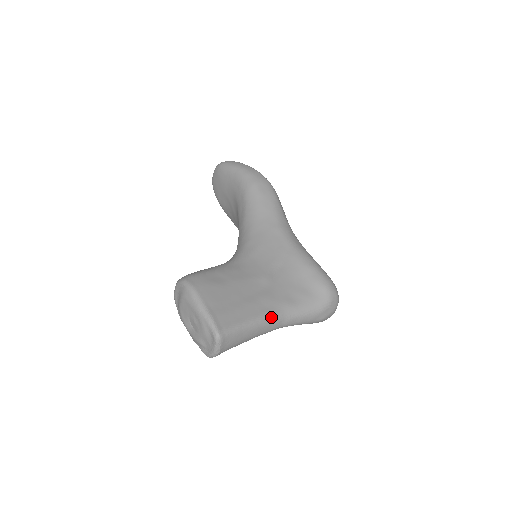
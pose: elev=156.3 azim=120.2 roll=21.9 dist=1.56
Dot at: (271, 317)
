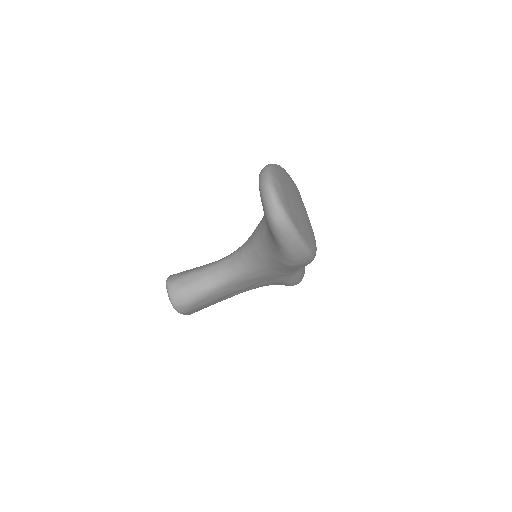
Dot at: occluded
